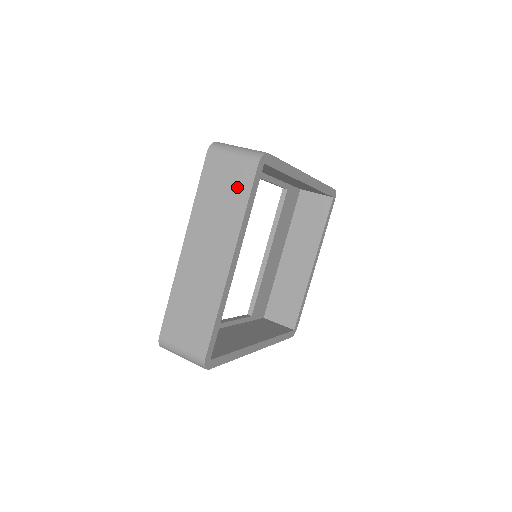
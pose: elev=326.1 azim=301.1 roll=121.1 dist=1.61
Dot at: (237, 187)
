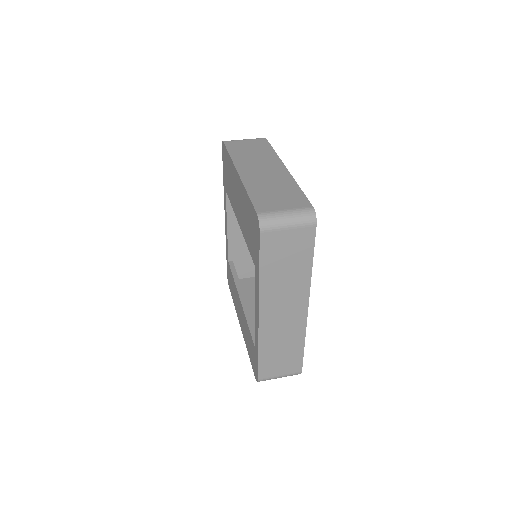
Dot at: (259, 146)
